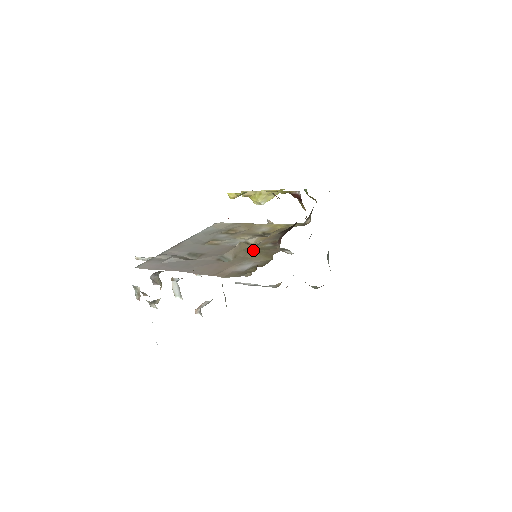
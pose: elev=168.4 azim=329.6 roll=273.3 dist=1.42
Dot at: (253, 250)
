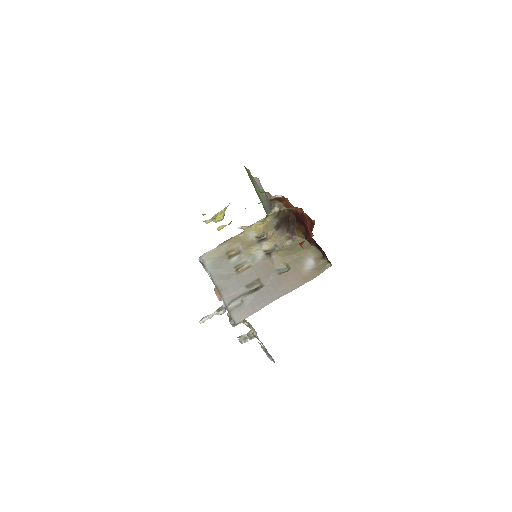
Dot at: (291, 252)
